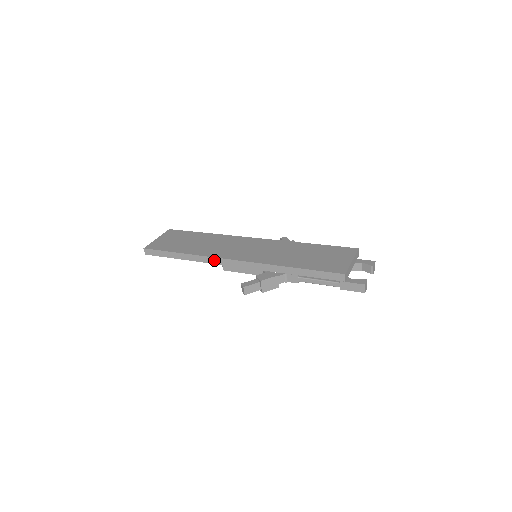
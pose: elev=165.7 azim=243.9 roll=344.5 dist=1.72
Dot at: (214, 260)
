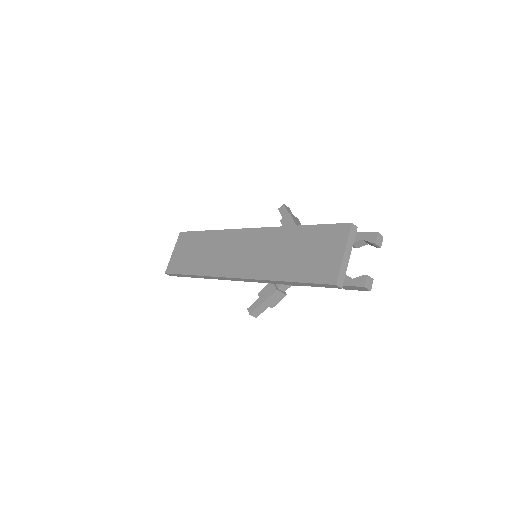
Dot at: (219, 278)
